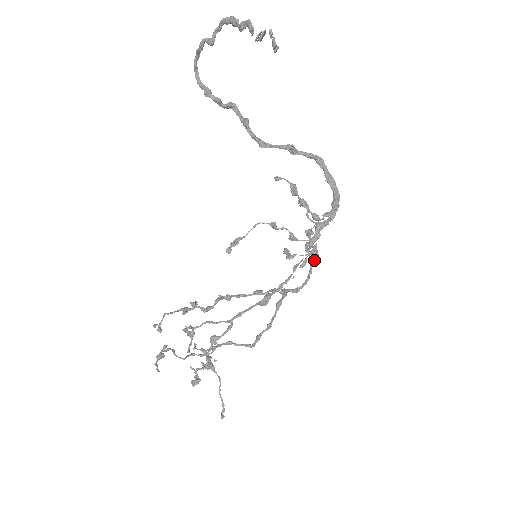
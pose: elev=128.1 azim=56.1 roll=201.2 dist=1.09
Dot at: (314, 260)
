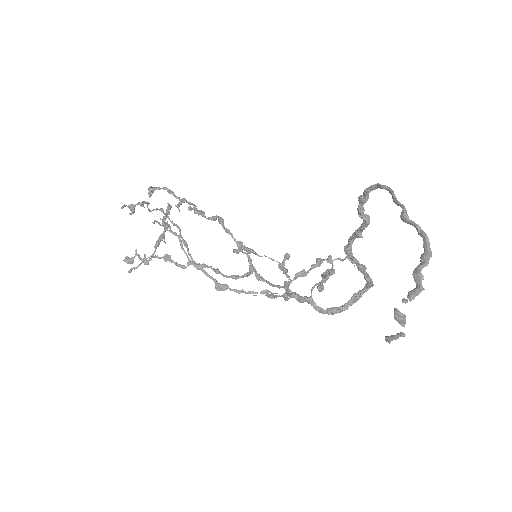
Dot at: (286, 292)
